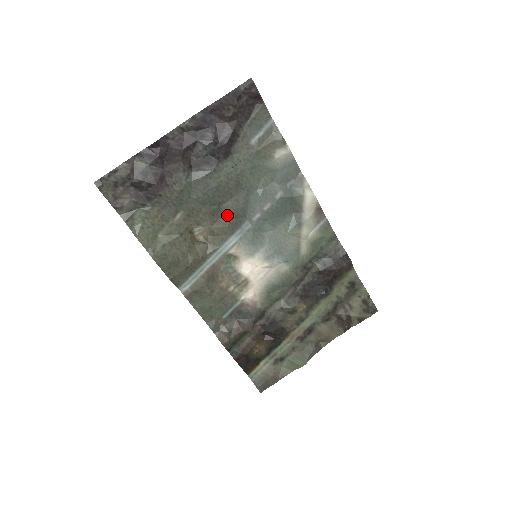
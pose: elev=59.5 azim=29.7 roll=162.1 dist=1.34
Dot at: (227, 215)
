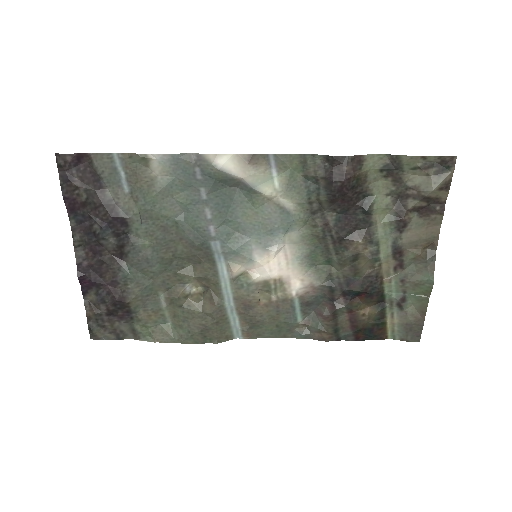
Dot at: (191, 256)
